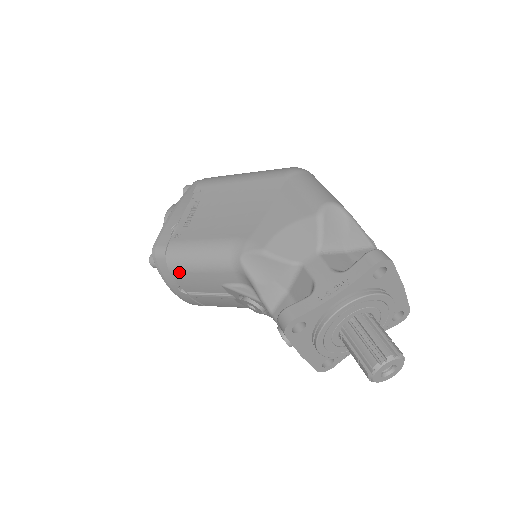
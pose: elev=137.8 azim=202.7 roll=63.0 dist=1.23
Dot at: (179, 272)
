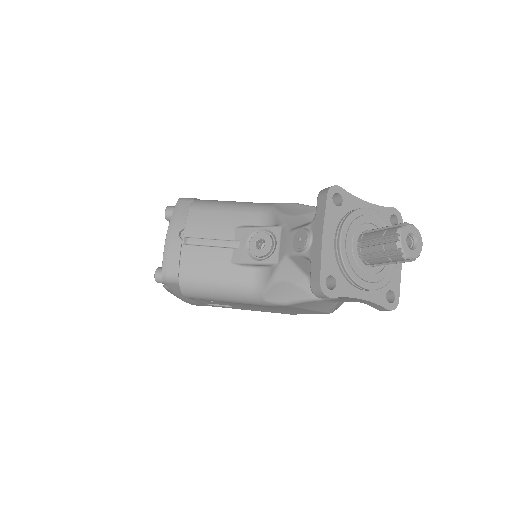
Dot at: (200, 209)
